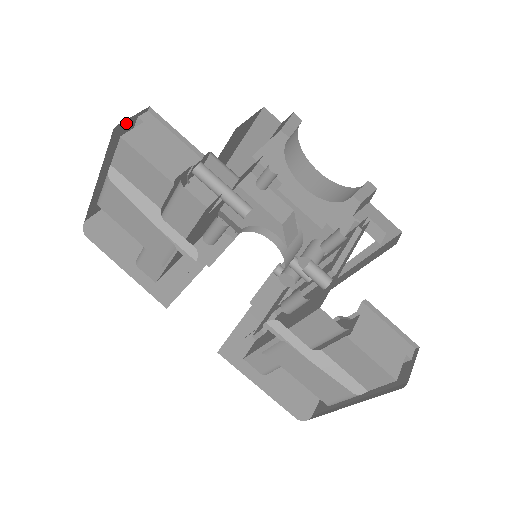
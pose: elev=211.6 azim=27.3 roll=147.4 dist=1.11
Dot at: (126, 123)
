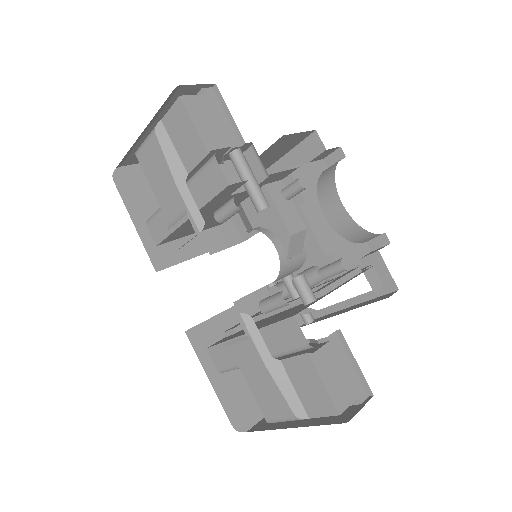
Dot at: (189, 88)
